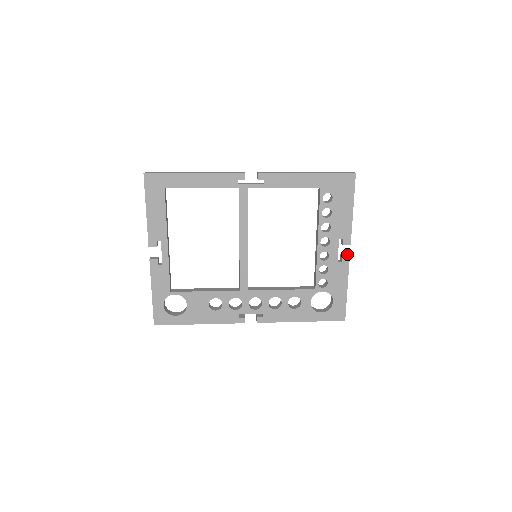
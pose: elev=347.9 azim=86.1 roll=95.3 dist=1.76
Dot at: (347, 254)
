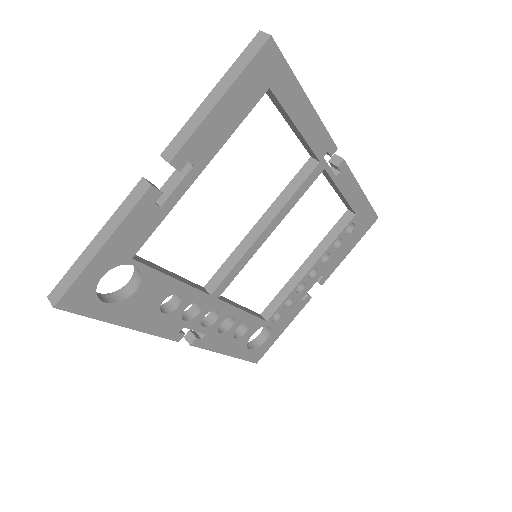
Dot at: occluded
